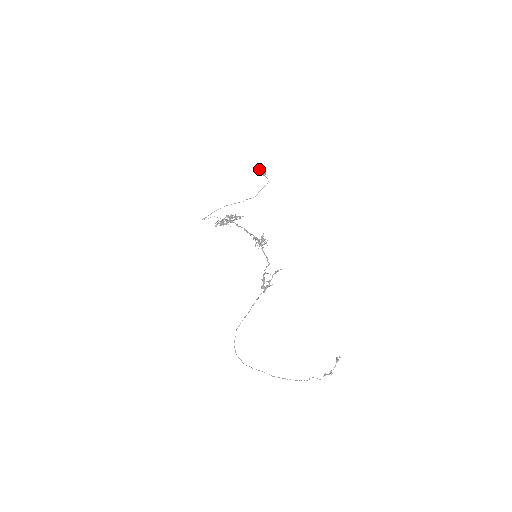
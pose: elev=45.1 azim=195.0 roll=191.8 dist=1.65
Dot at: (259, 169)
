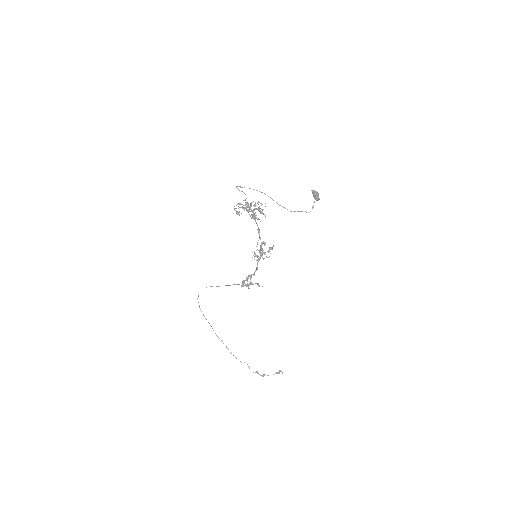
Dot at: (316, 191)
